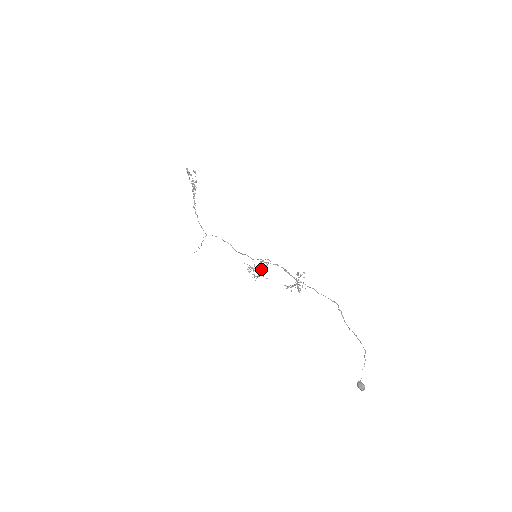
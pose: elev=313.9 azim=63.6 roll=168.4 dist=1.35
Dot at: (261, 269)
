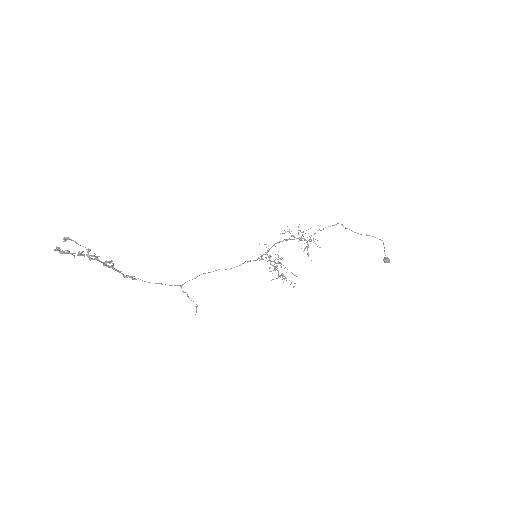
Dot at: (262, 258)
